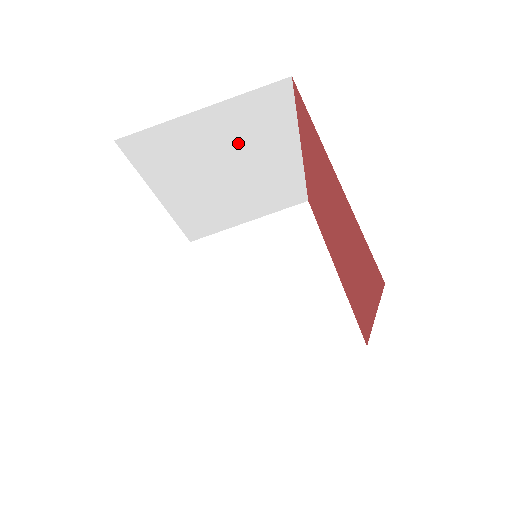
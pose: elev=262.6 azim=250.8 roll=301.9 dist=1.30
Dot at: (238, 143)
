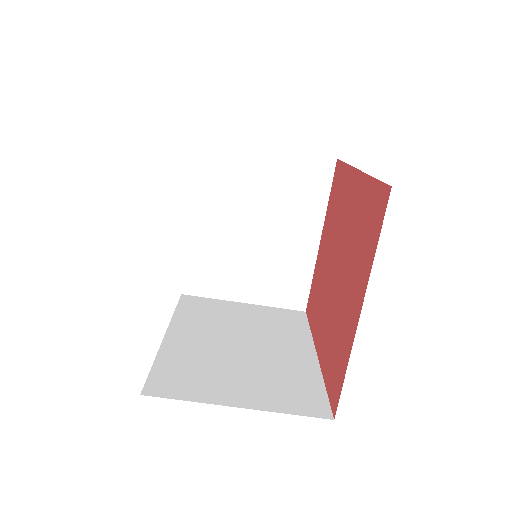
Dot at: occluded
